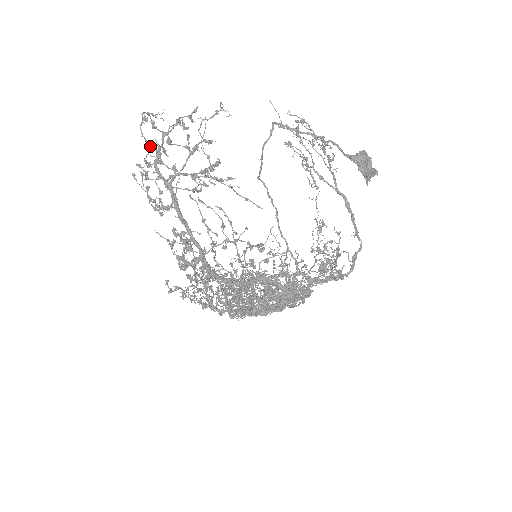
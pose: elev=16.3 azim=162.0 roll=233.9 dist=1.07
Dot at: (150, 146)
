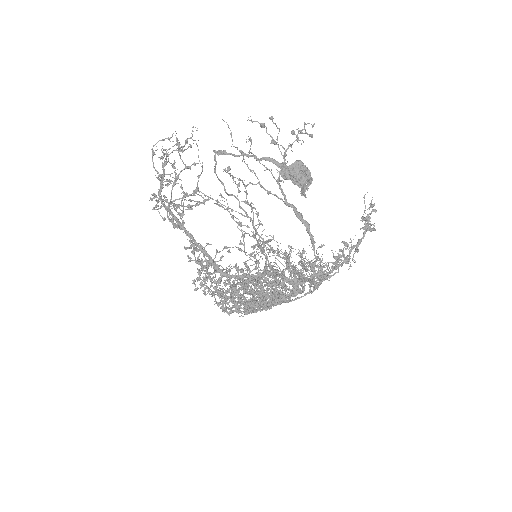
Dot at: occluded
